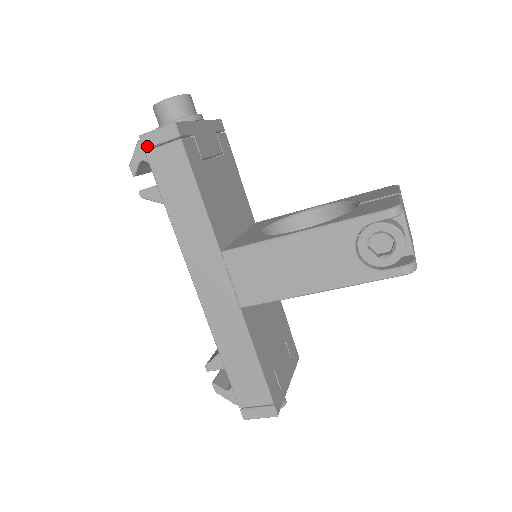
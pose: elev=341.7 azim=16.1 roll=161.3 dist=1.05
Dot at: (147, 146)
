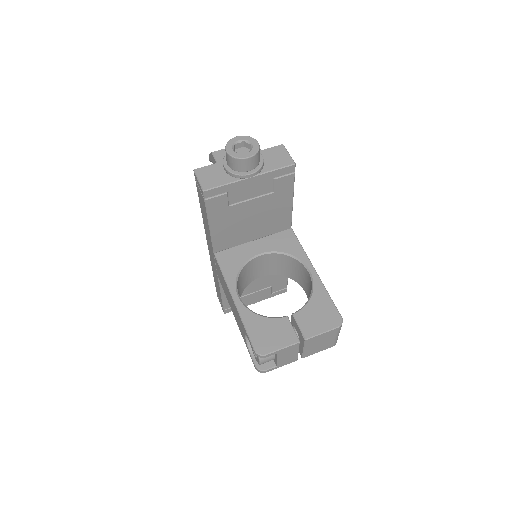
Dot at: occluded
